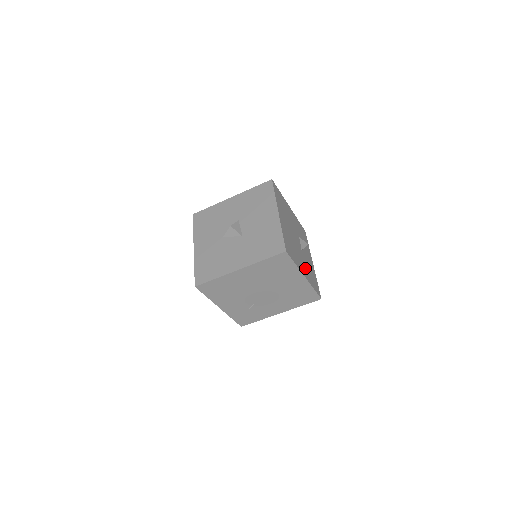
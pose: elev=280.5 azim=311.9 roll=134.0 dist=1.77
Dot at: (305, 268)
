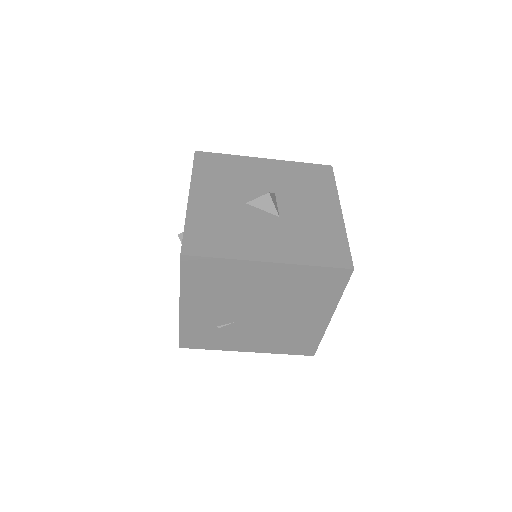
Dot at: occluded
